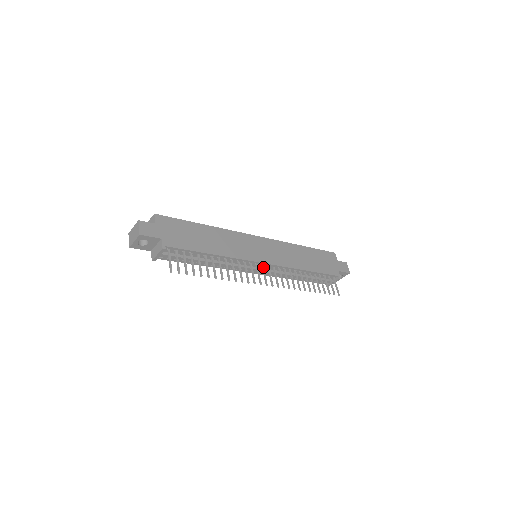
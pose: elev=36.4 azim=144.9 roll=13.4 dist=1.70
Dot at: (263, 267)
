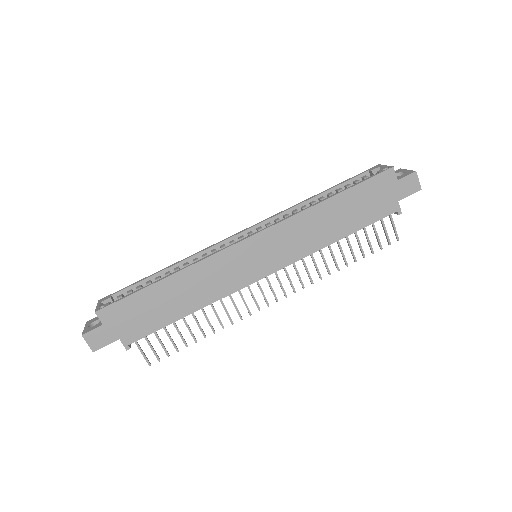
Dot at: (267, 279)
